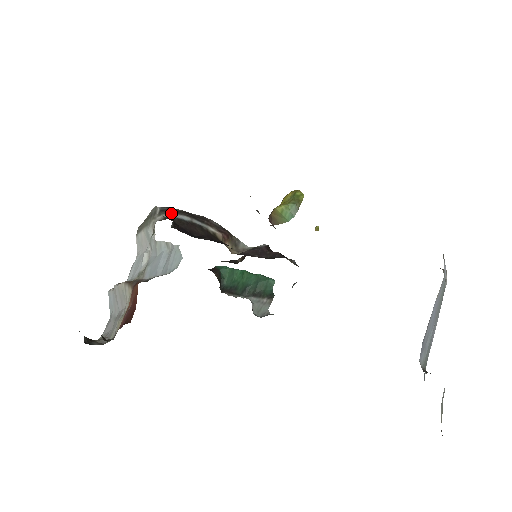
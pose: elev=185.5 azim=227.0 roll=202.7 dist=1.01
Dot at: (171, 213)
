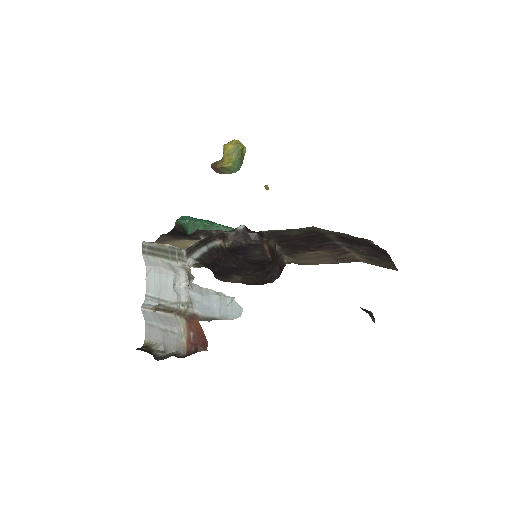
Dot at: (195, 251)
